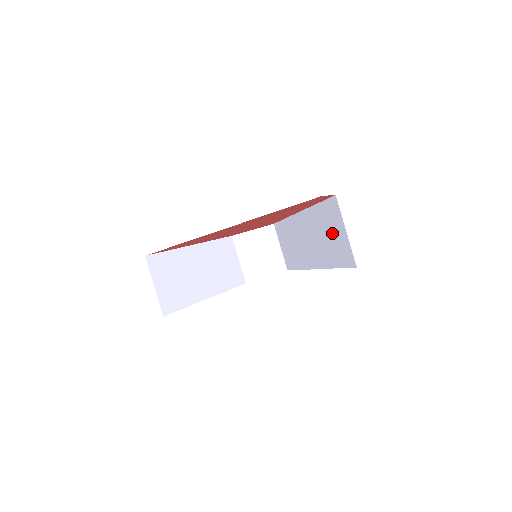
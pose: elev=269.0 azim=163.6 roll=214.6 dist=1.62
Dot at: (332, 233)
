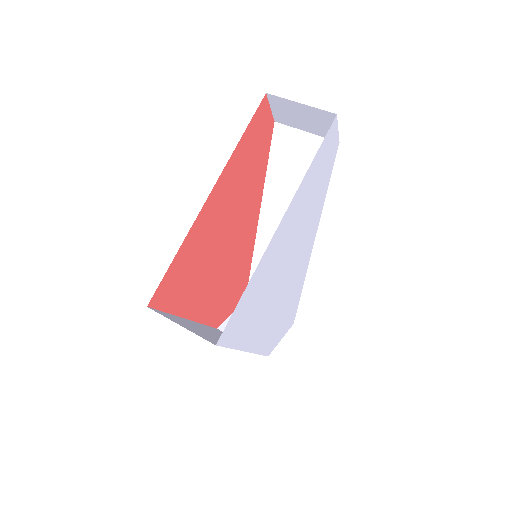
Dot at: (298, 163)
